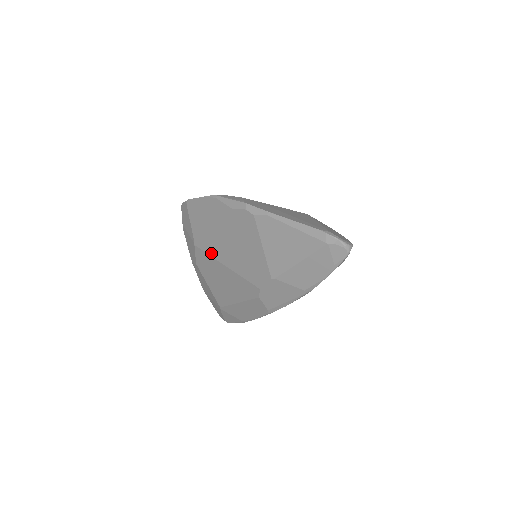
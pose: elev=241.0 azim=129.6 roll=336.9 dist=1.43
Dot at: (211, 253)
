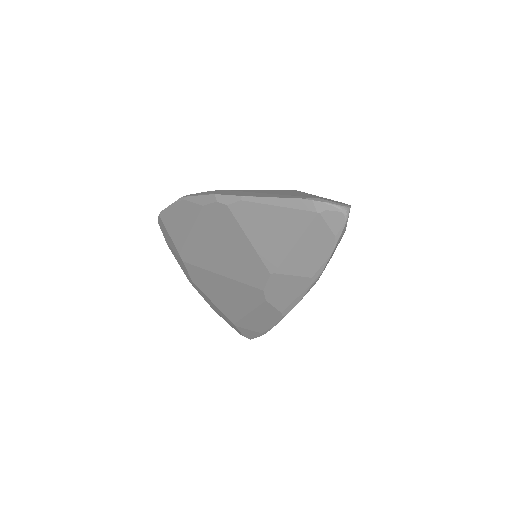
Dot at: (201, 265)
